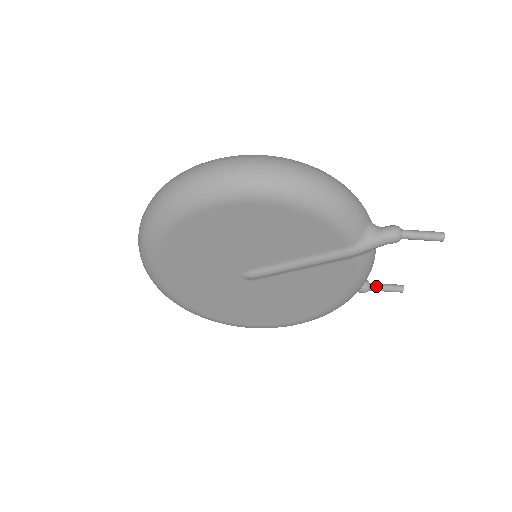
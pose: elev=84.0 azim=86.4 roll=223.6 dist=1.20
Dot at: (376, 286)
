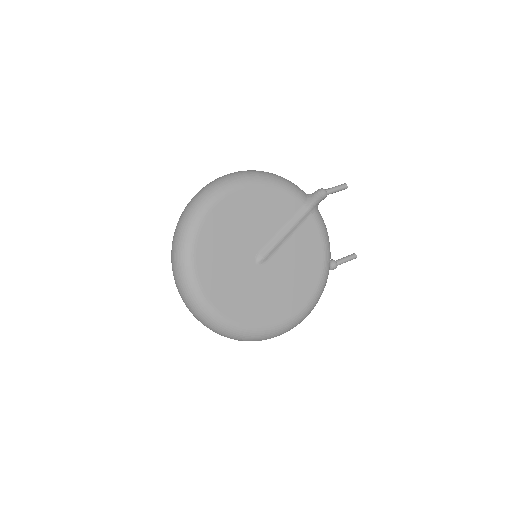
Dot at: (339, 260)
